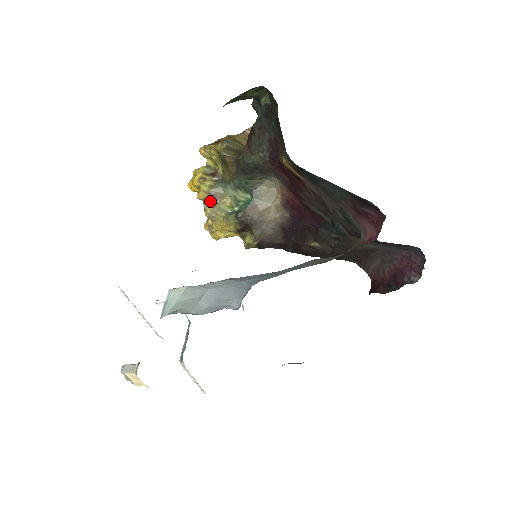
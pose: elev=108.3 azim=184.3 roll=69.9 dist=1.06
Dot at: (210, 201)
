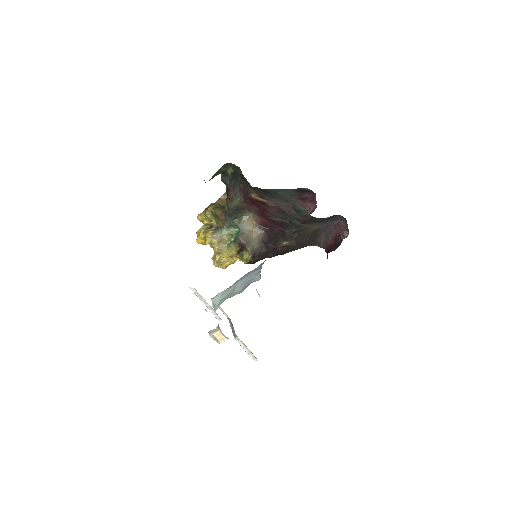
Dot at: (215, 242)
